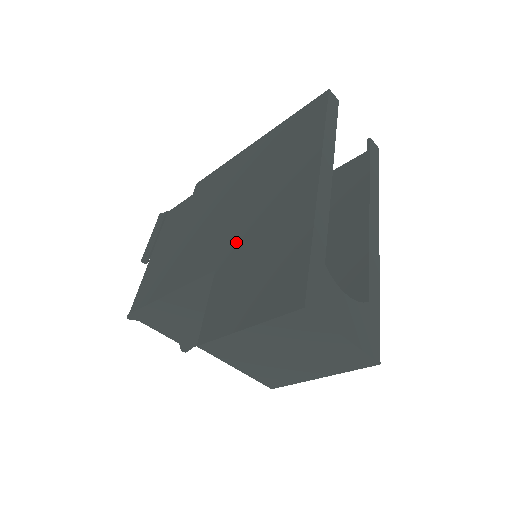
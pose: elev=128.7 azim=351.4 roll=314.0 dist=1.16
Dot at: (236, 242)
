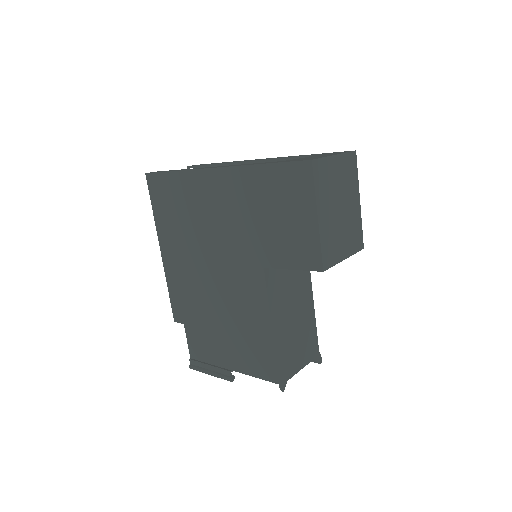
Dot at: (245, 248)
